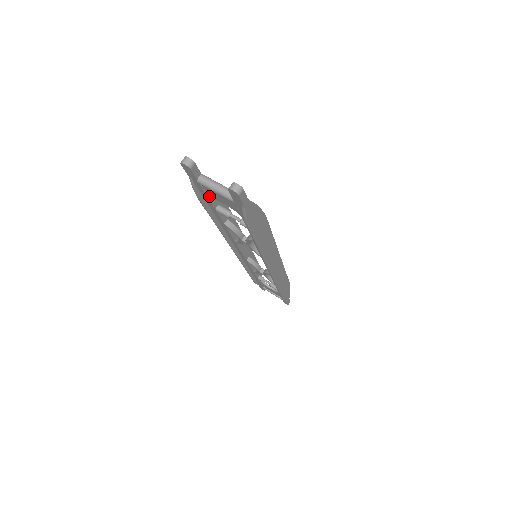
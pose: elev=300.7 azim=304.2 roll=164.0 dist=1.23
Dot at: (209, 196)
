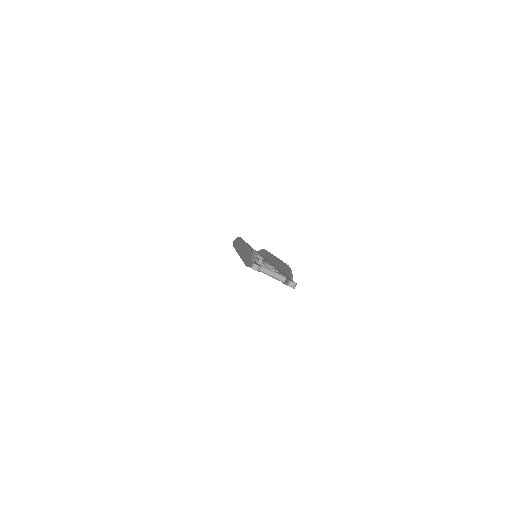
Dot at: occluded
